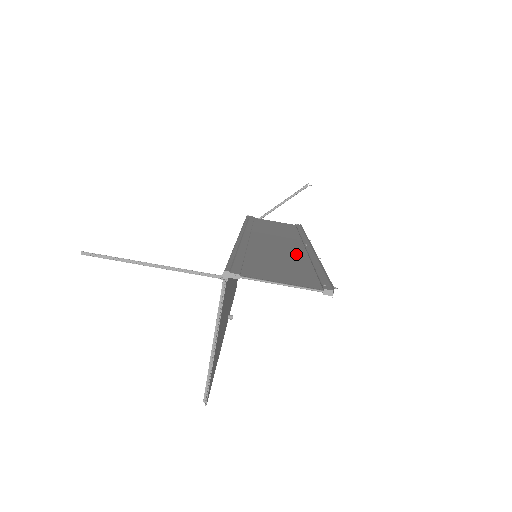
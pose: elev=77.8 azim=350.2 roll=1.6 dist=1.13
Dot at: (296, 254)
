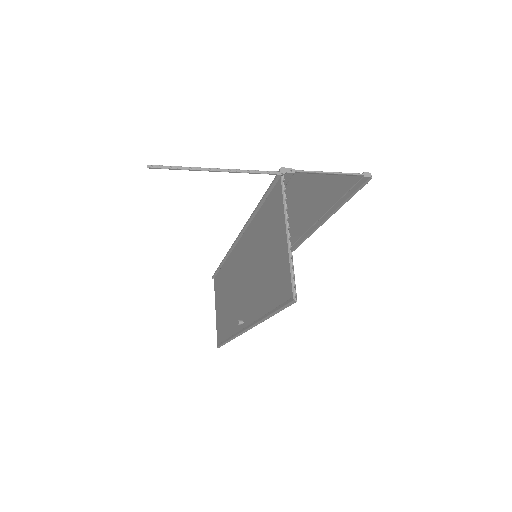
Dot at: (300, 224)
